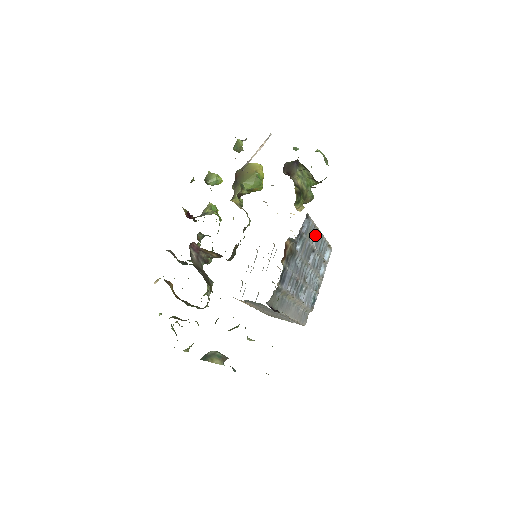
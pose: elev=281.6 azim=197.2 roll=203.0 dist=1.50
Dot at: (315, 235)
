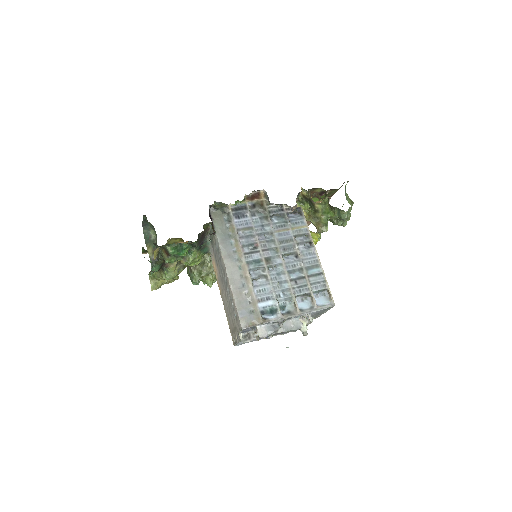
Dot at: (308, 247)
